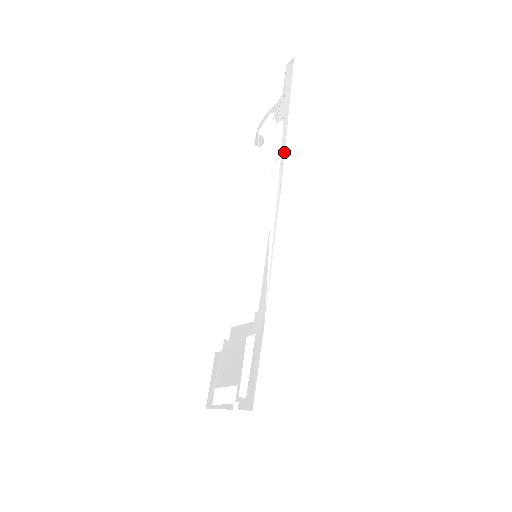
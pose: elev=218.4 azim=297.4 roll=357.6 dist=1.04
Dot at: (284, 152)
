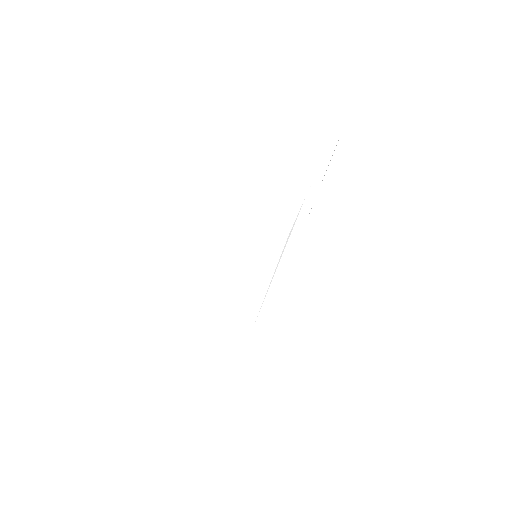
Dot at: (325, 185)
